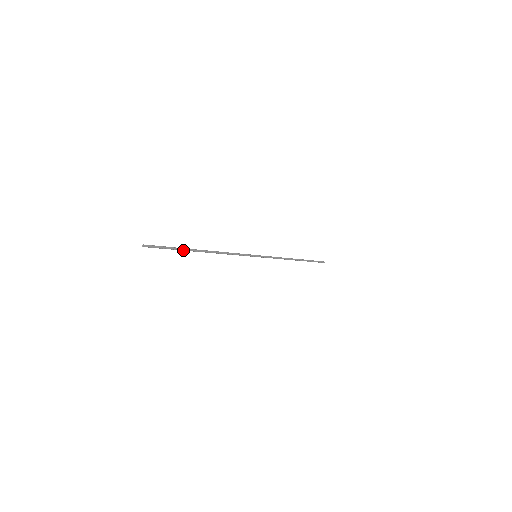
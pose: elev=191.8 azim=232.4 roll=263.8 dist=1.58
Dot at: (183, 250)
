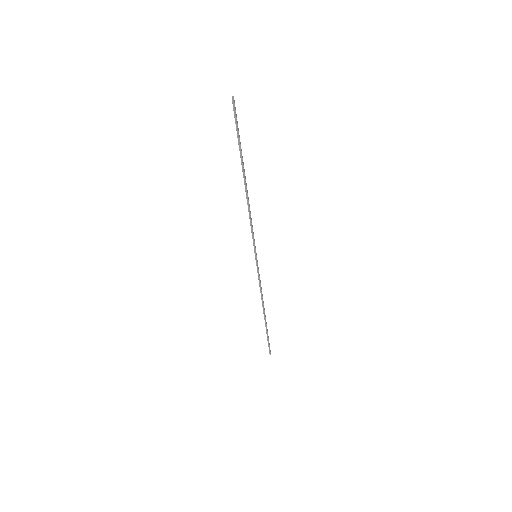
Dot at: (240, 154)
